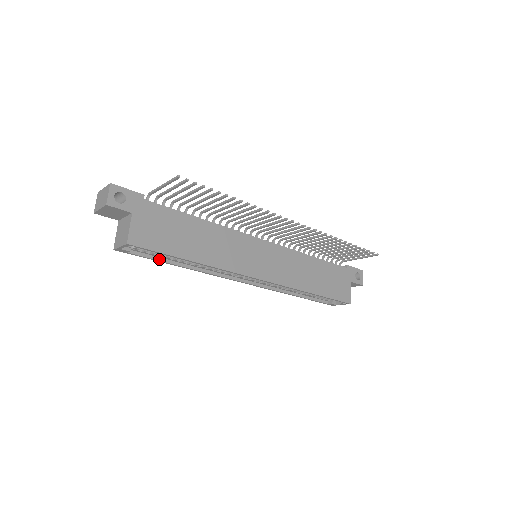
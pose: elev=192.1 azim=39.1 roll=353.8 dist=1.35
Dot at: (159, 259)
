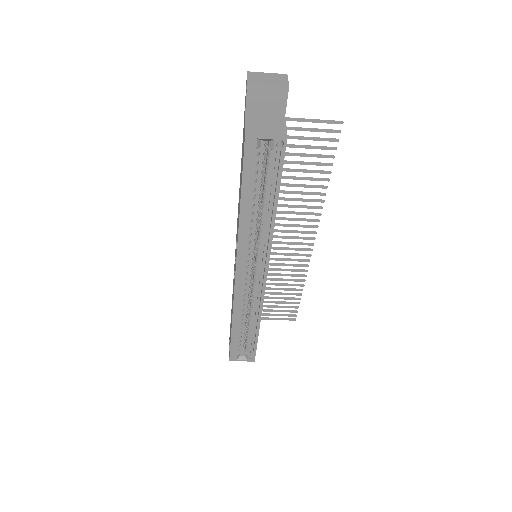
Dot at: (245, 184)
